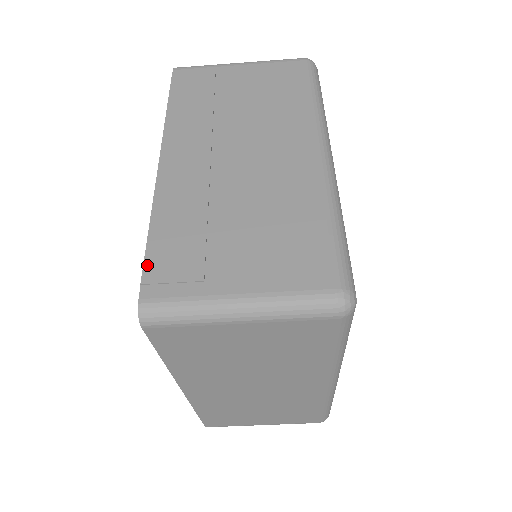
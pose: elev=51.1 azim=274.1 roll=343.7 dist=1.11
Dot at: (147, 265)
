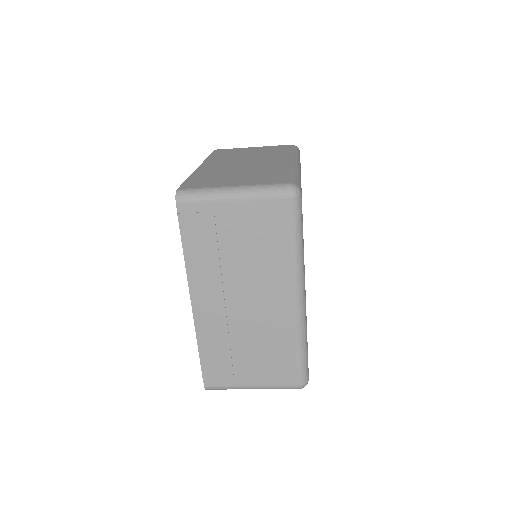
Dot at: (203, 371)
